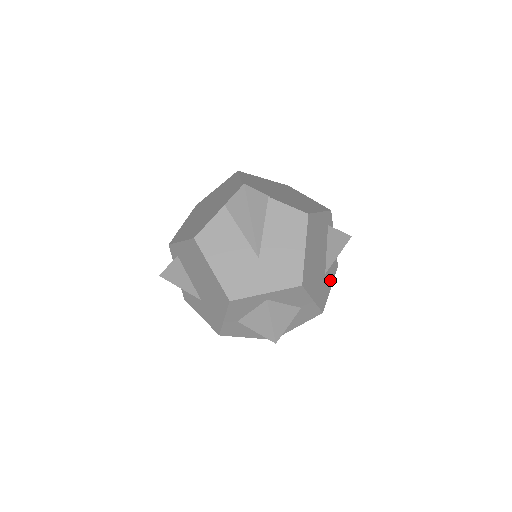
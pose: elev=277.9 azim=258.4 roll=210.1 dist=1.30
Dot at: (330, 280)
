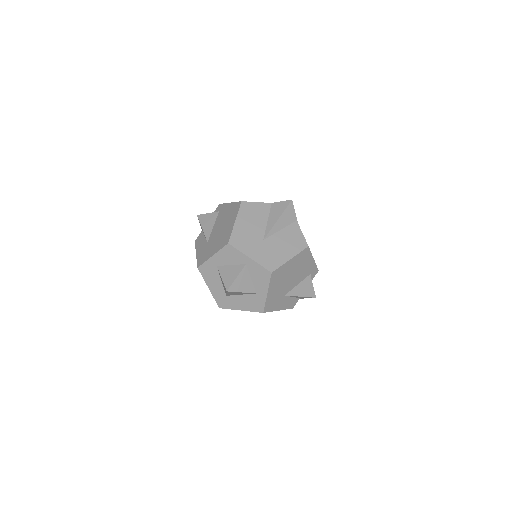
Dot at: (283, 305)
